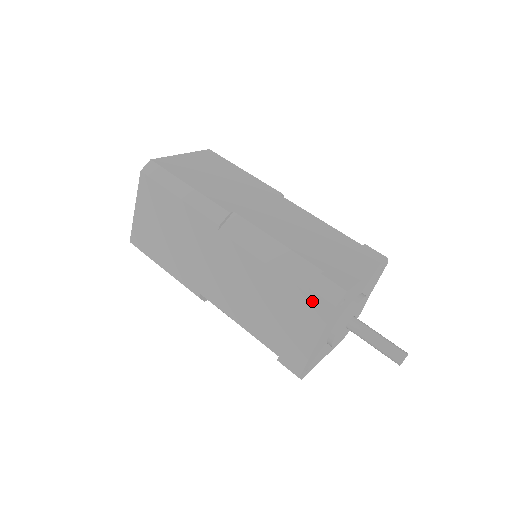
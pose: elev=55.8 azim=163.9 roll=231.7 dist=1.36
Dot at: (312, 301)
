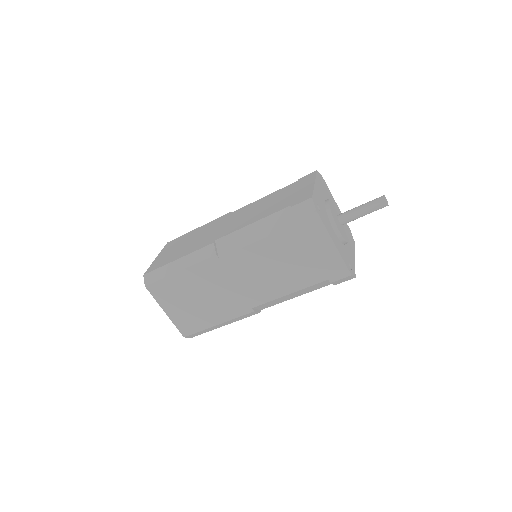
Dot at: (303, 224)
